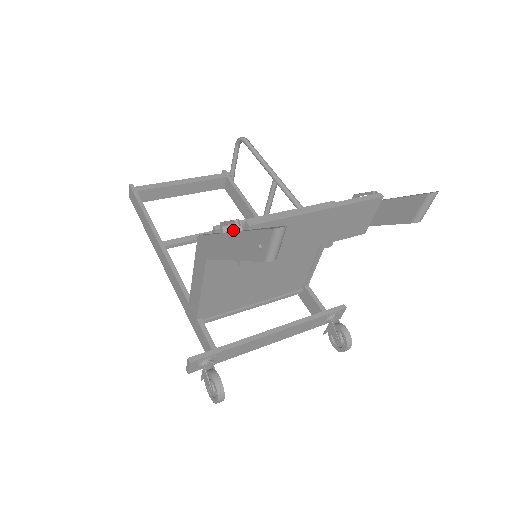
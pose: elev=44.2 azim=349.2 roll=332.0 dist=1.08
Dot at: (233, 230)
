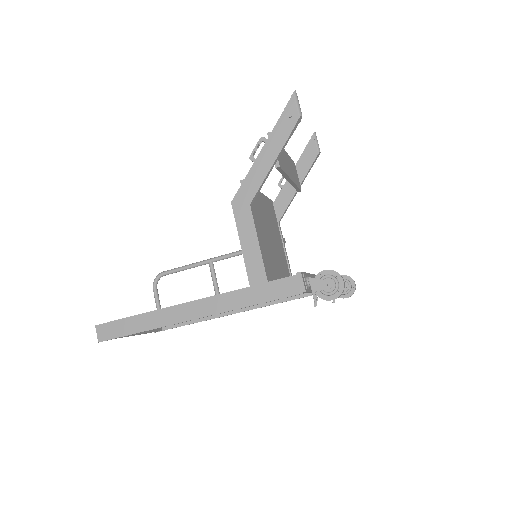
Dot at: occluded
